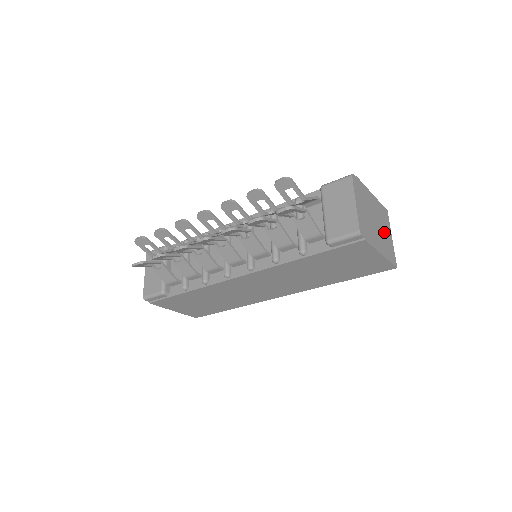
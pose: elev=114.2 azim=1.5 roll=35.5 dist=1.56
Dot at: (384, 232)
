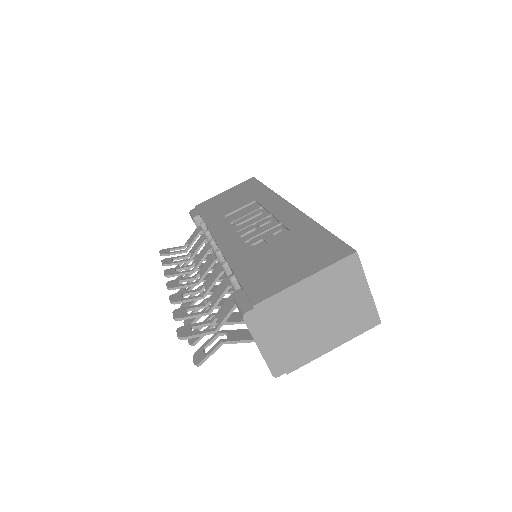
Dot at: (342, 306)
